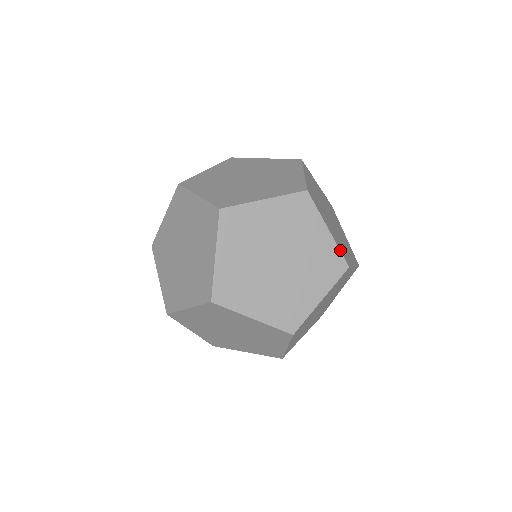
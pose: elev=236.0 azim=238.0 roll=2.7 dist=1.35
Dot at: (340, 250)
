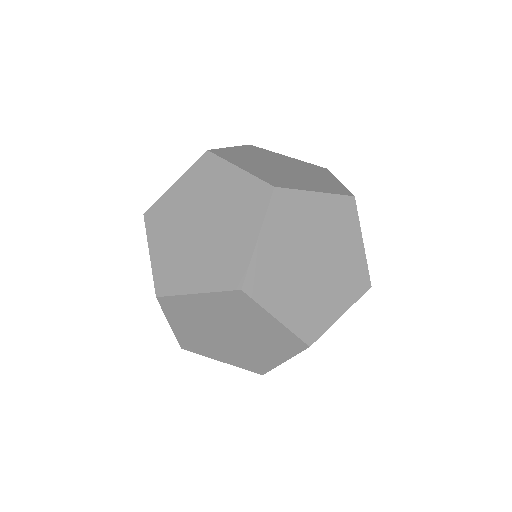
Dot at: (367, 267)
